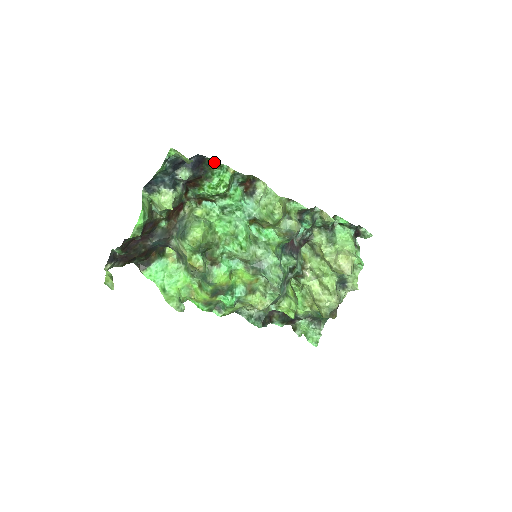
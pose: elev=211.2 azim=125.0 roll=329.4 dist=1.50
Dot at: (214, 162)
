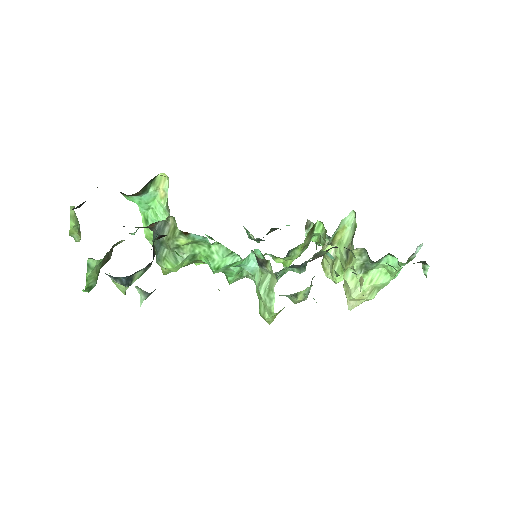
Dot at: occluded
